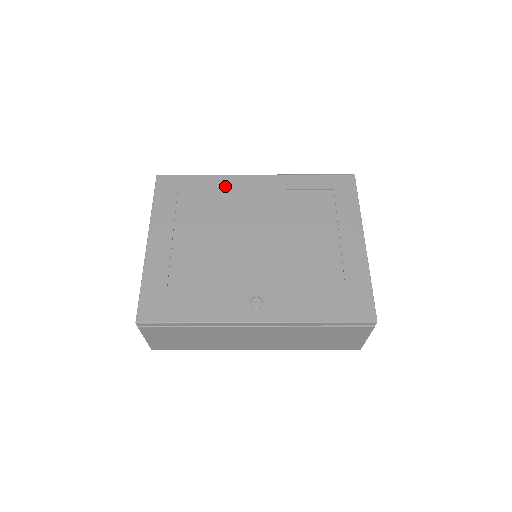
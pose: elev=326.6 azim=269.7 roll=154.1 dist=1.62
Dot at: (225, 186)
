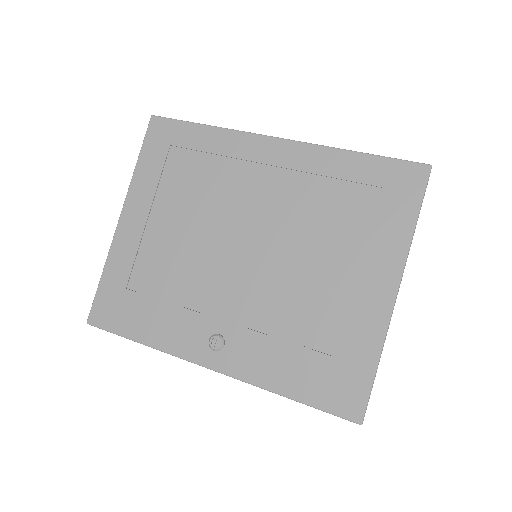
Dot at: (230, 150)
